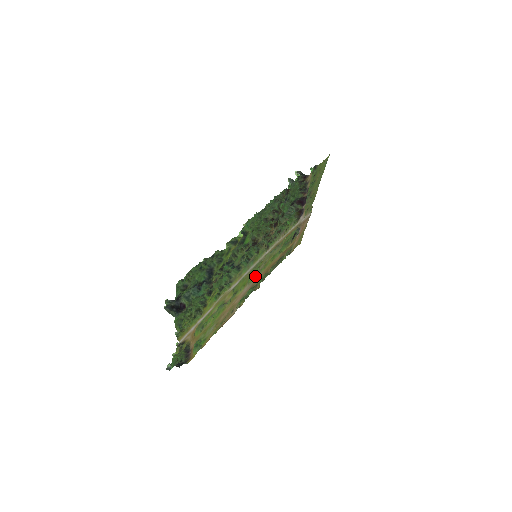
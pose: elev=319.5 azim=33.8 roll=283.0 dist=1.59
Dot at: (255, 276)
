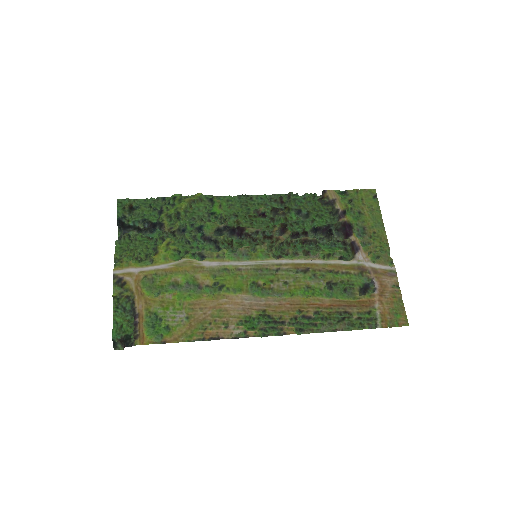
Dot at: (270, 296)
